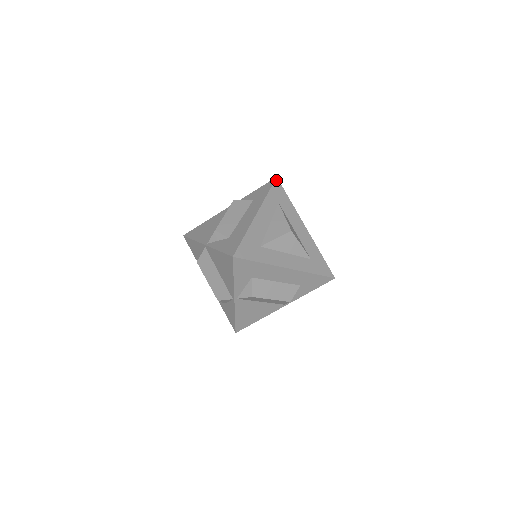
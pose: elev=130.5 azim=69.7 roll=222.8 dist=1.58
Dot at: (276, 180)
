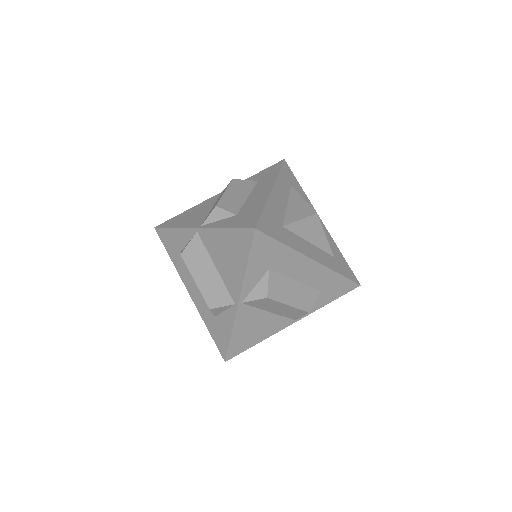
Dot at: (284, 162)
